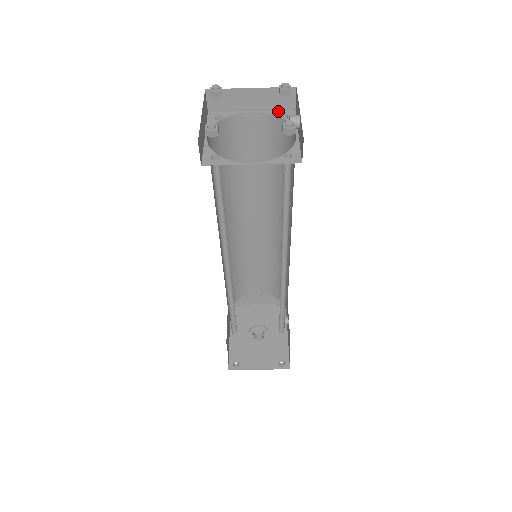
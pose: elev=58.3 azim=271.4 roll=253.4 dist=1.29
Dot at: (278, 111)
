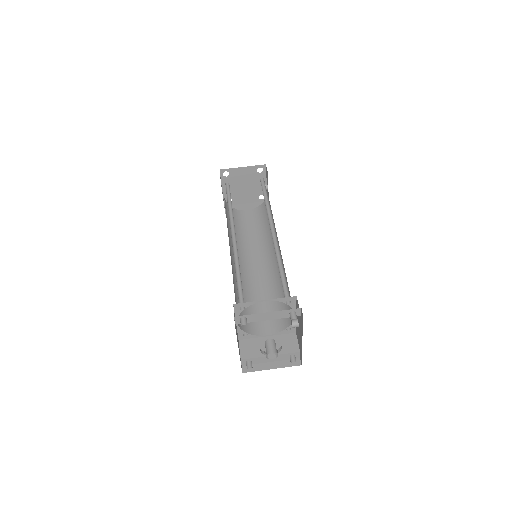
Dot at: occluded
